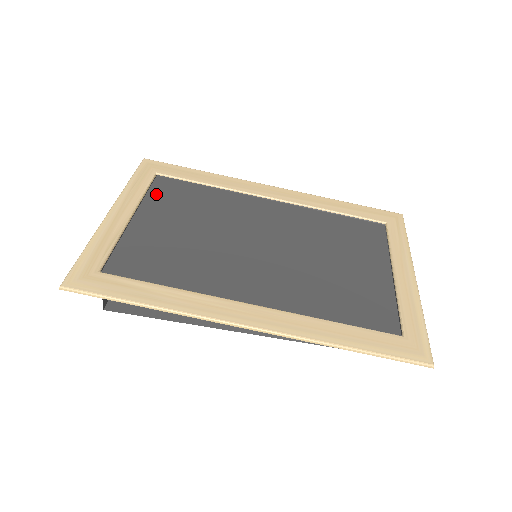
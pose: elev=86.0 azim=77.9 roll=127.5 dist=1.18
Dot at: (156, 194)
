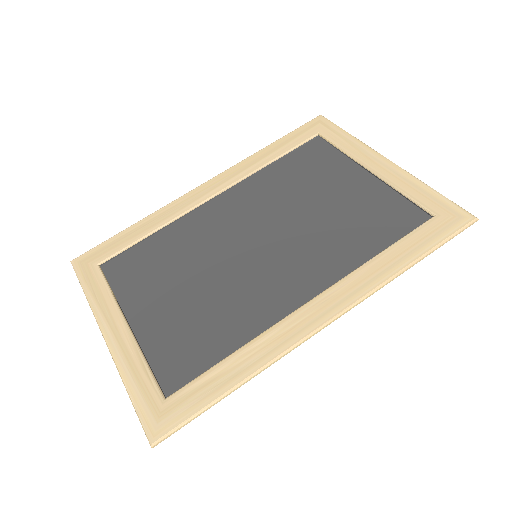
Dot at: (121, 283)
